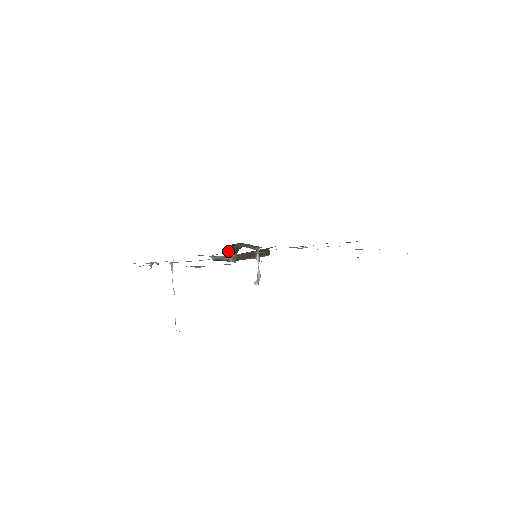
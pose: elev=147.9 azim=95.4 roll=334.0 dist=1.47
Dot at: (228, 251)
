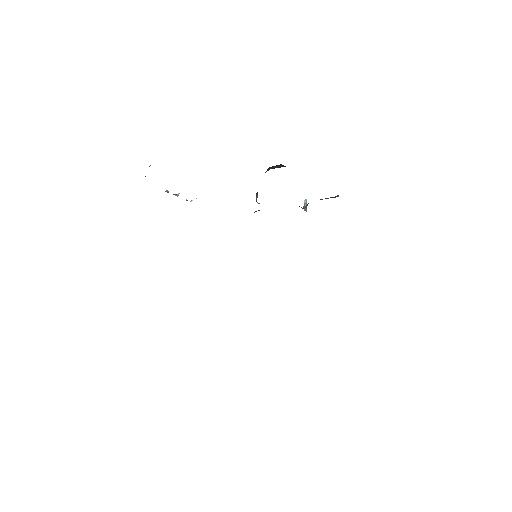
Dot at: (274, 166)
